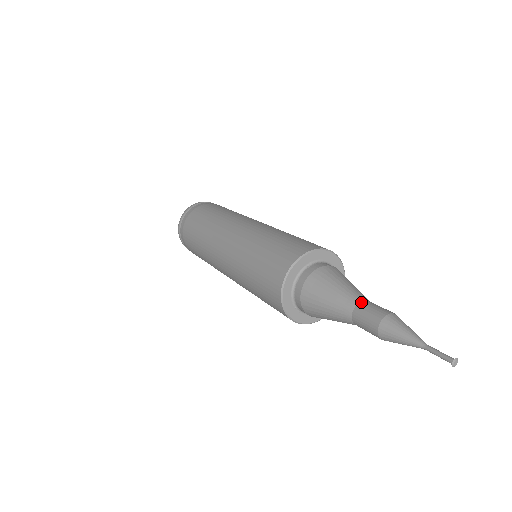
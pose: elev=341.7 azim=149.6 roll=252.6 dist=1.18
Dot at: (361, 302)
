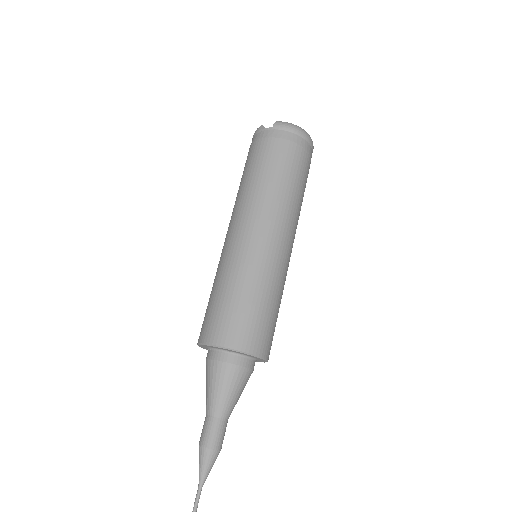
Dot at: (206, 416)
